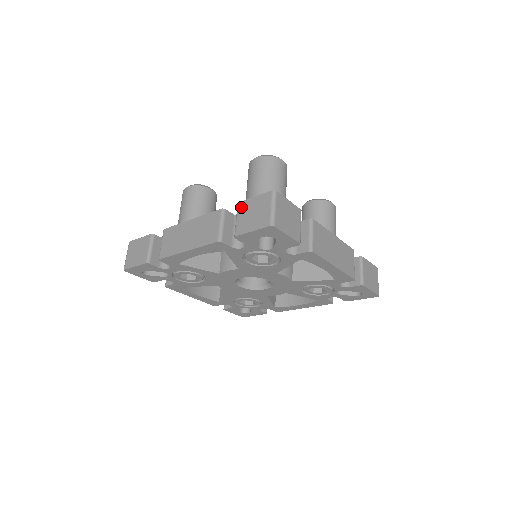
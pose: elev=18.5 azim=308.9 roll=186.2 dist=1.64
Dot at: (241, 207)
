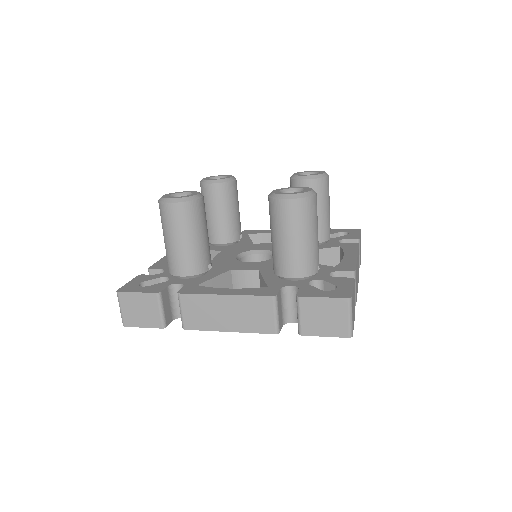
Dot at: (305, 304)
